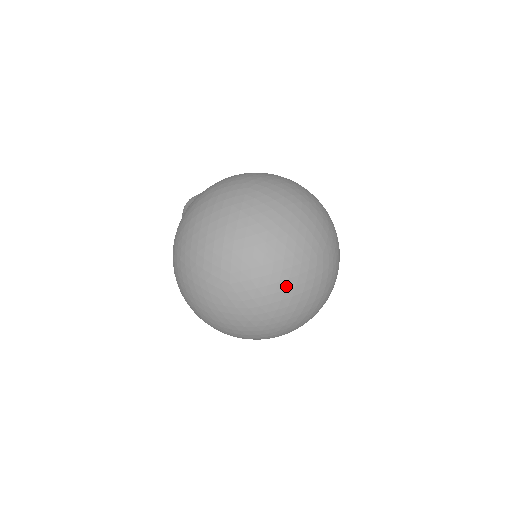
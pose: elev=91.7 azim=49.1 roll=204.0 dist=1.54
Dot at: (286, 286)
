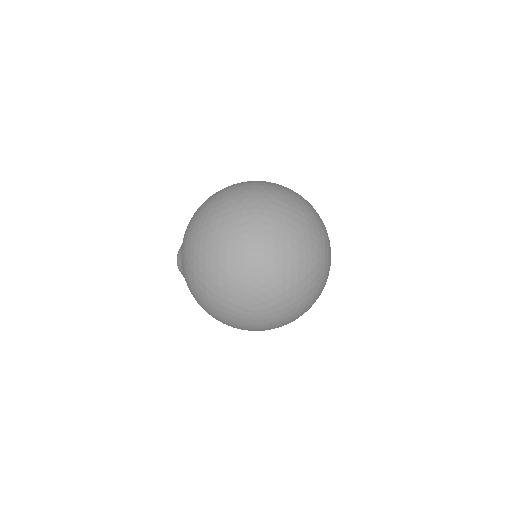
Dot at: (293, 205)
